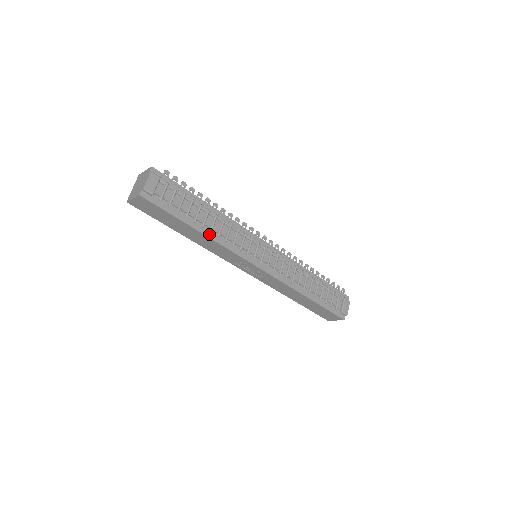
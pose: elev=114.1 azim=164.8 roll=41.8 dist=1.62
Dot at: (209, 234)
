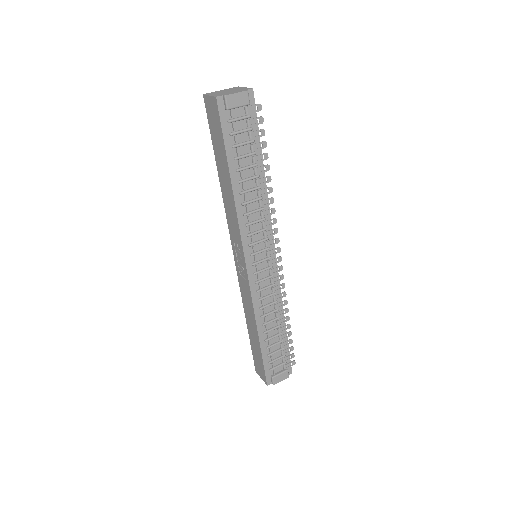
Dot at: (237, 194)
